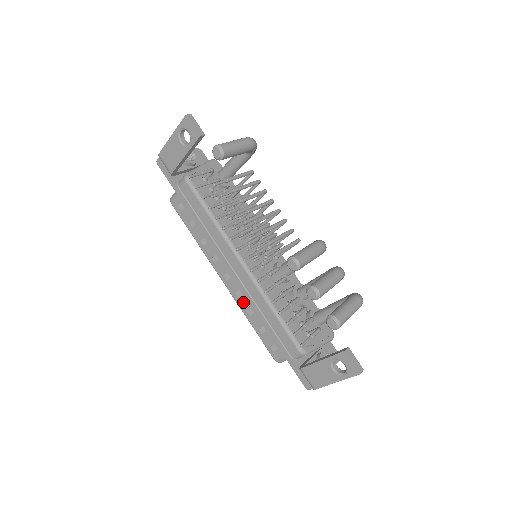
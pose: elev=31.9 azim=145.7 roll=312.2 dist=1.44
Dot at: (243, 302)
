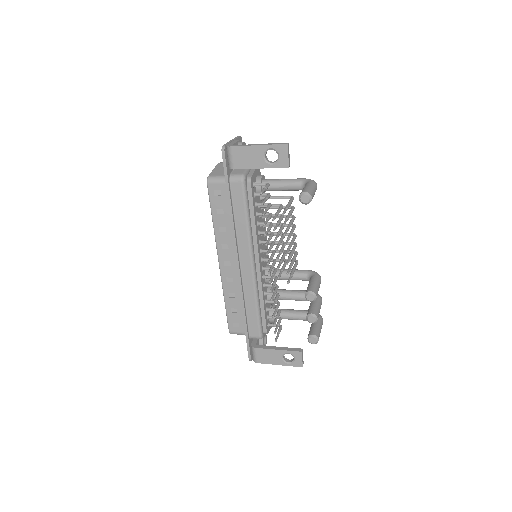
Dot at: (230, 286)
